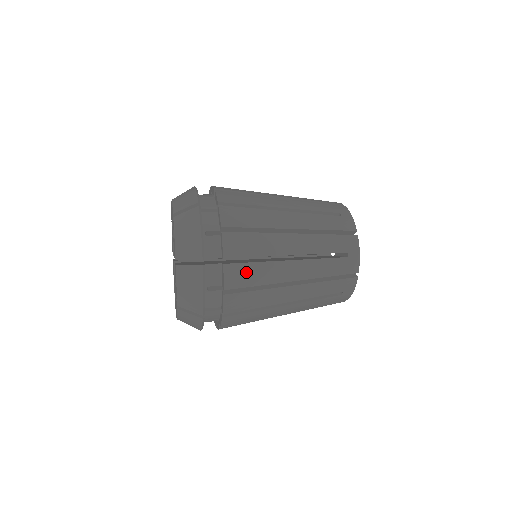
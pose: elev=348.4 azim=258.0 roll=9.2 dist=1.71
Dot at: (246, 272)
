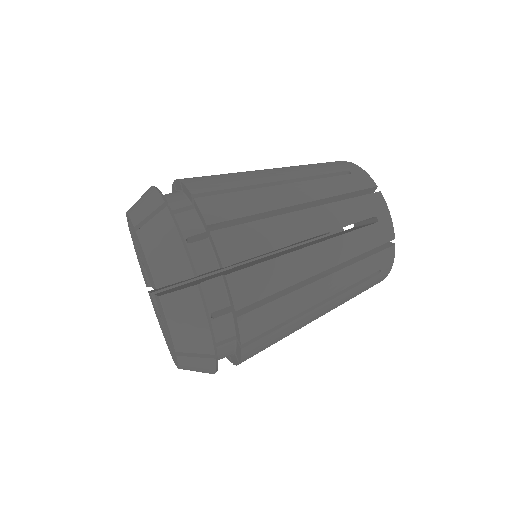
Dot at: (258, 278)
